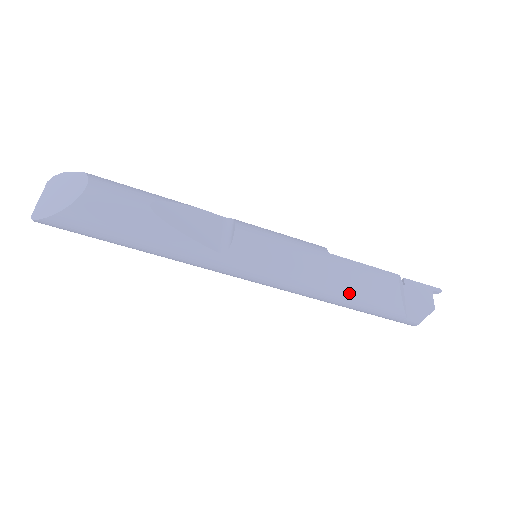
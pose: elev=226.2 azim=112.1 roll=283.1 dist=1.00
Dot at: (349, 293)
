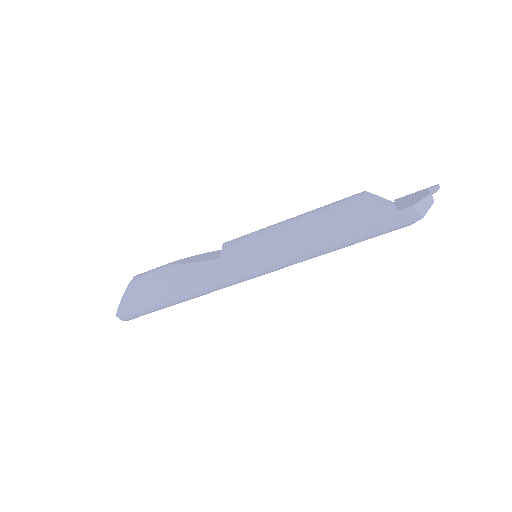
Dot at: (324, 223)
